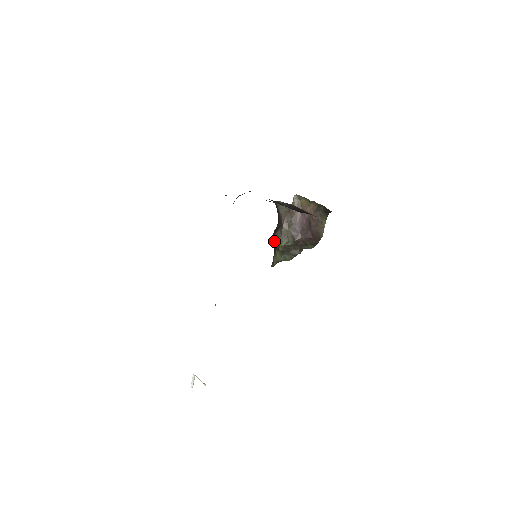
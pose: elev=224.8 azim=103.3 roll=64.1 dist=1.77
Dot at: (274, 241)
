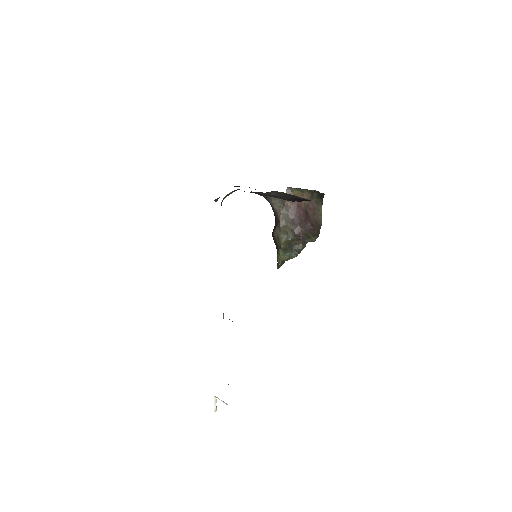
Dot at: (274, 240)
